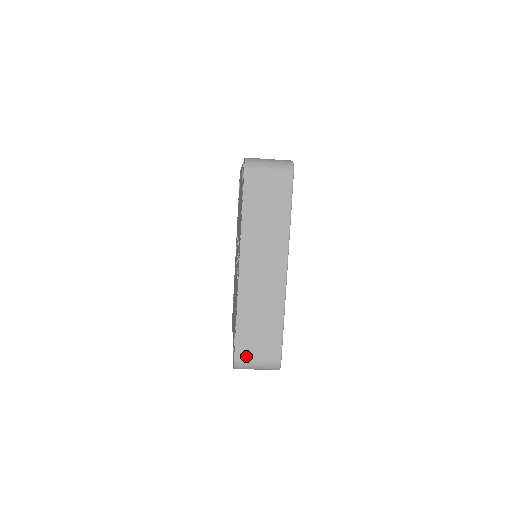
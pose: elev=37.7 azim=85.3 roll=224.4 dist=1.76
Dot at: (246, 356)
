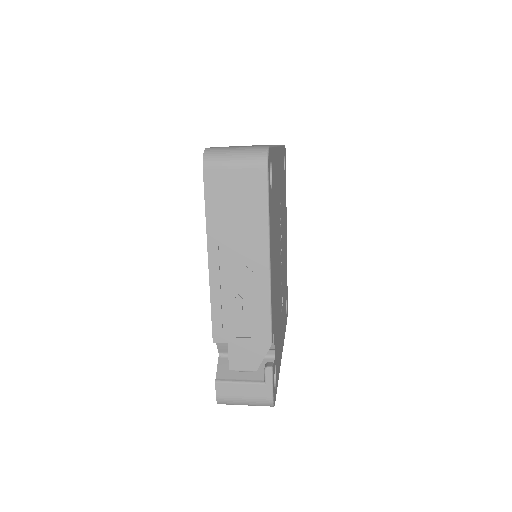
Dot at: occluded
